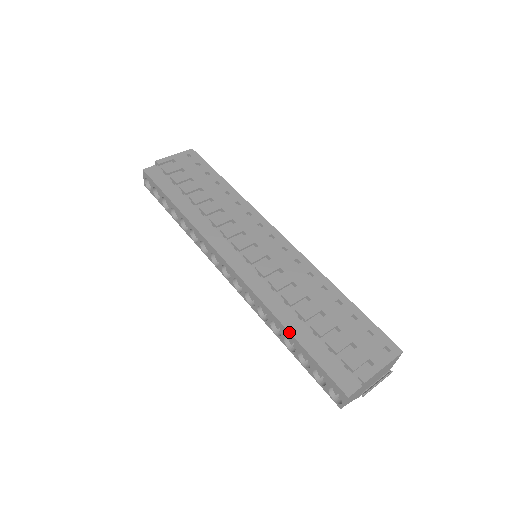
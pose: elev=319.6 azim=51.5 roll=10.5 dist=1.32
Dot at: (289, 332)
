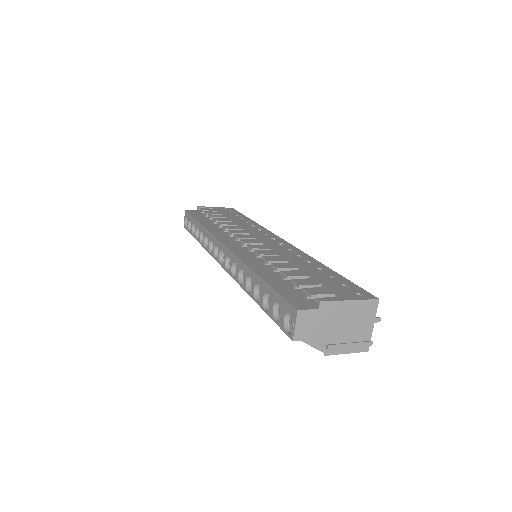
Dot at: (257, 274)
